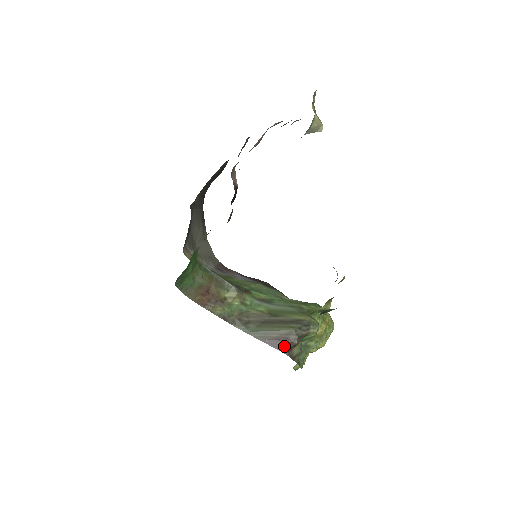
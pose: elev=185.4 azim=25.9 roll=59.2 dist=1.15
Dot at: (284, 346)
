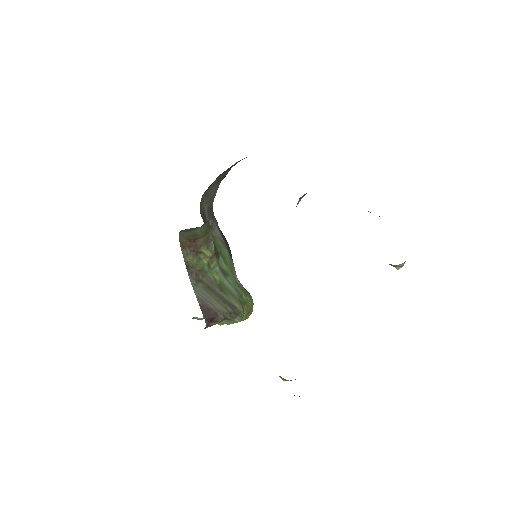
Dot at: (210, 317)
